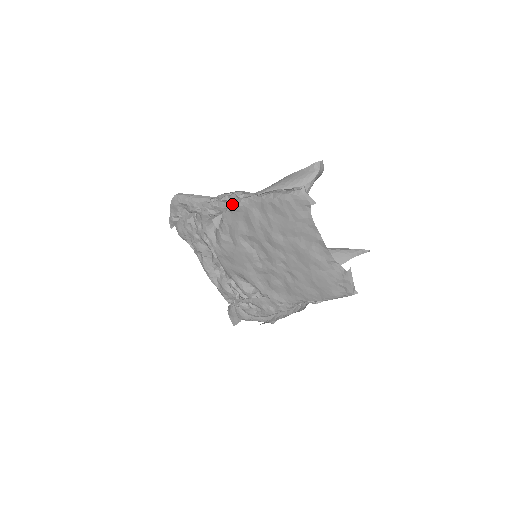
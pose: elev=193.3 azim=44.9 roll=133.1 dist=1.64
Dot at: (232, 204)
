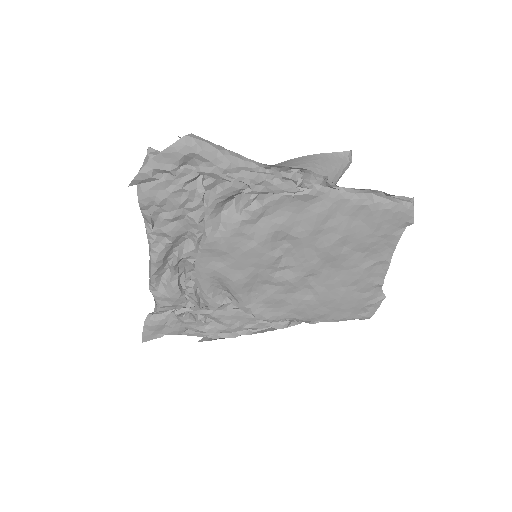
Dot at: (301, 188)
